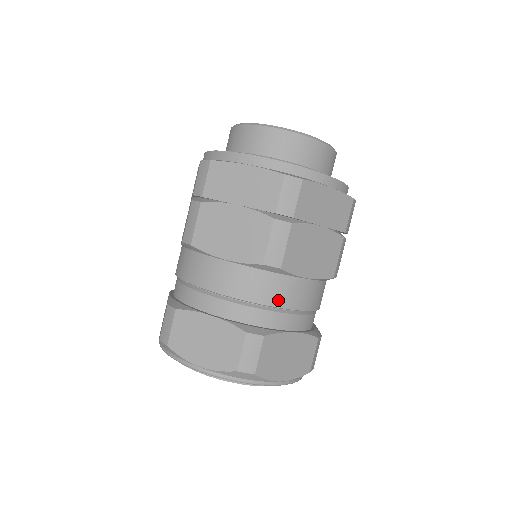
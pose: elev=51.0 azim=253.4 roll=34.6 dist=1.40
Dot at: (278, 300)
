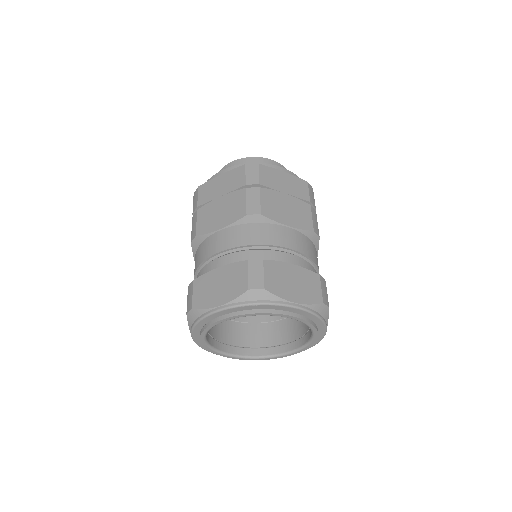
Dot at: (268, 240)
